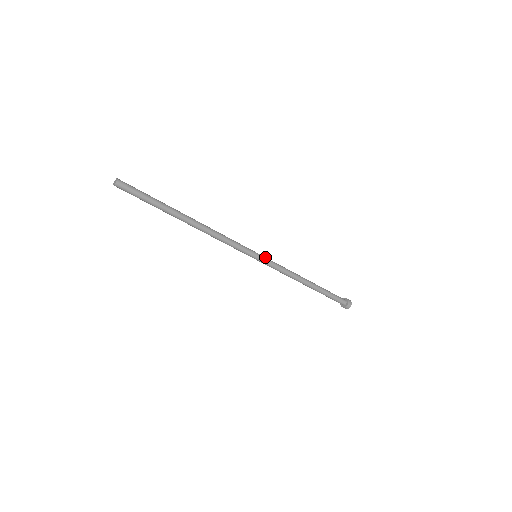
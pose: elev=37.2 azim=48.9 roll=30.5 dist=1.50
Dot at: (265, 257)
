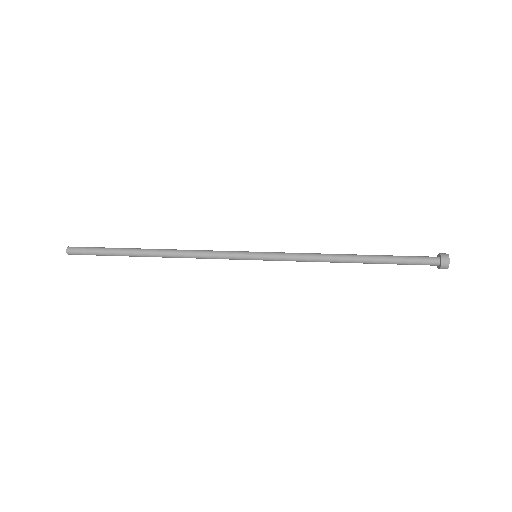
Dot at: (268, 252)
